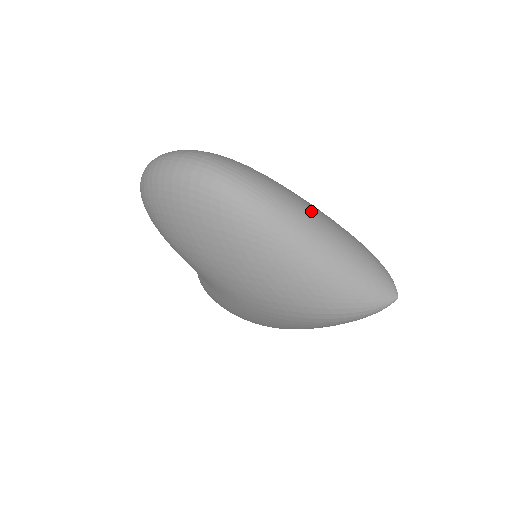
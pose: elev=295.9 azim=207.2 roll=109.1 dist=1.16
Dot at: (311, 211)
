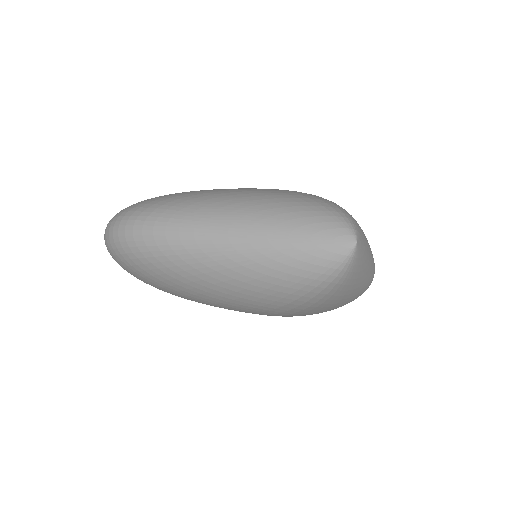
Dot at: (213, 208)
